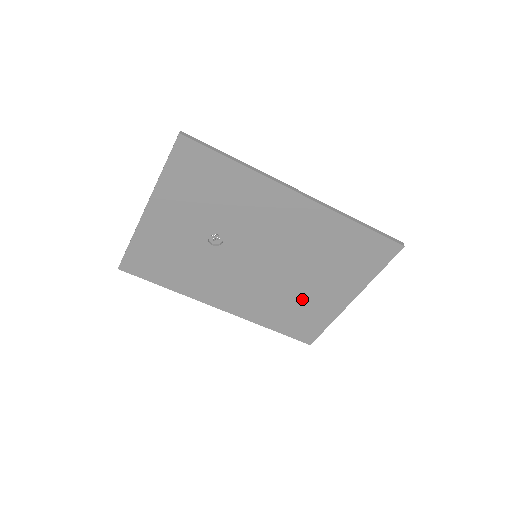
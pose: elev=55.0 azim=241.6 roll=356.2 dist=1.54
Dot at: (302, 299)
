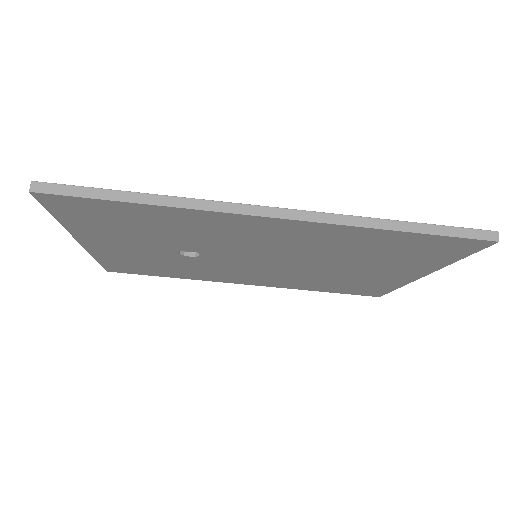
Dot at: (346, 278)
